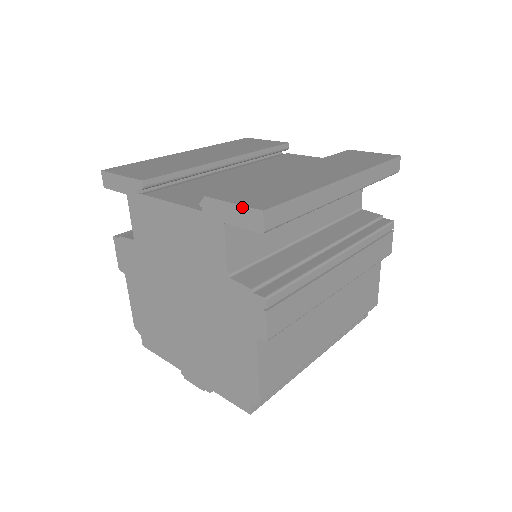
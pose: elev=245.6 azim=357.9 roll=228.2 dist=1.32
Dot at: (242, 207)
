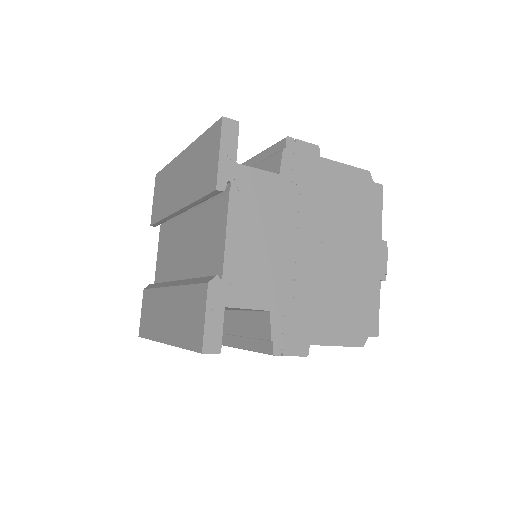
Dot at: (141, 321)
